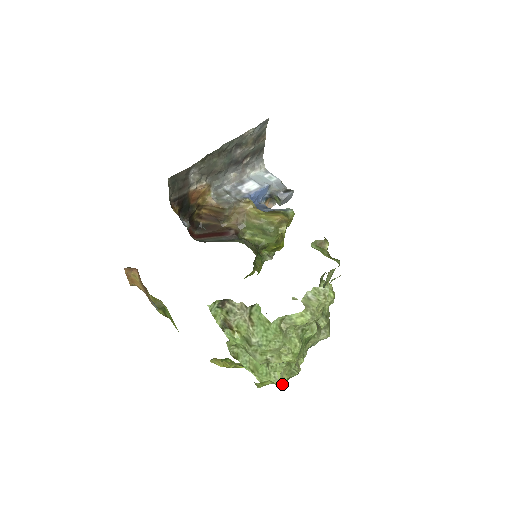
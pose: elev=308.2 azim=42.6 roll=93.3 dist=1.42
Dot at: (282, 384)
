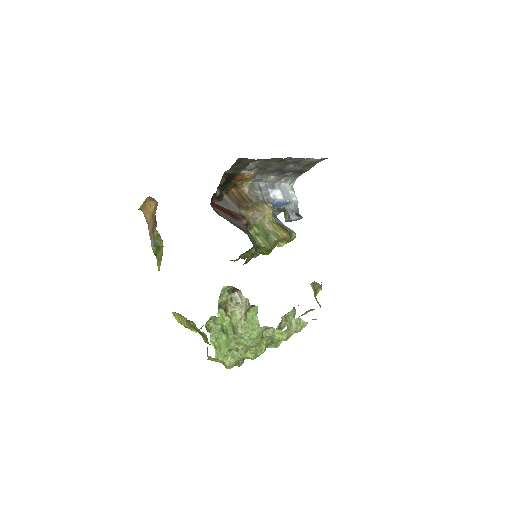
Dot at: (230, 368)
